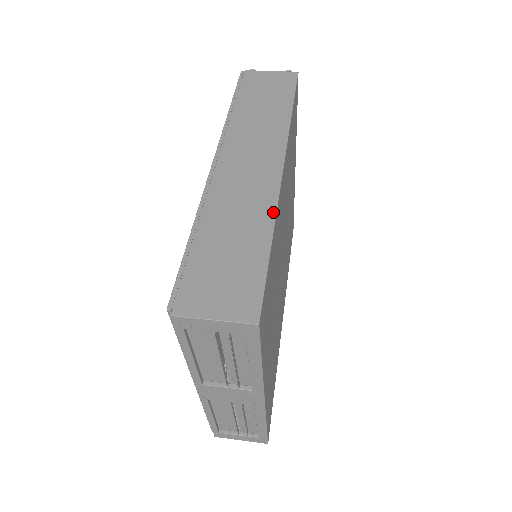
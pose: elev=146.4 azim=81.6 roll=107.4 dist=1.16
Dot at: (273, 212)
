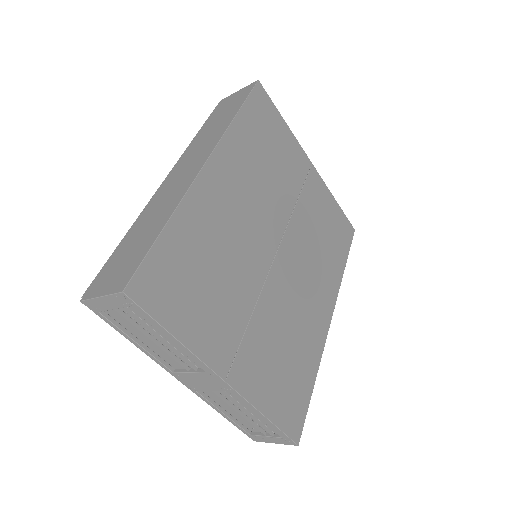
Dot at: (178, 201)
